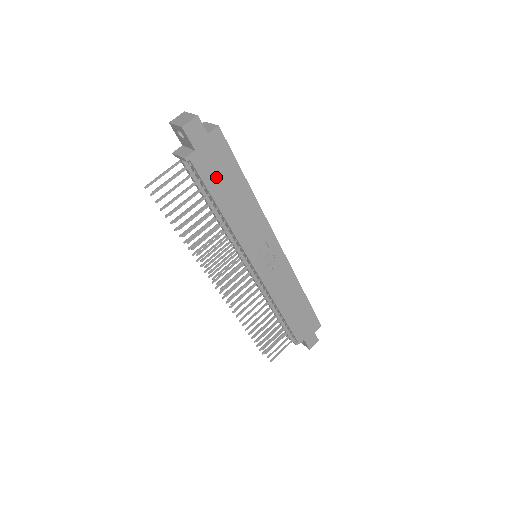
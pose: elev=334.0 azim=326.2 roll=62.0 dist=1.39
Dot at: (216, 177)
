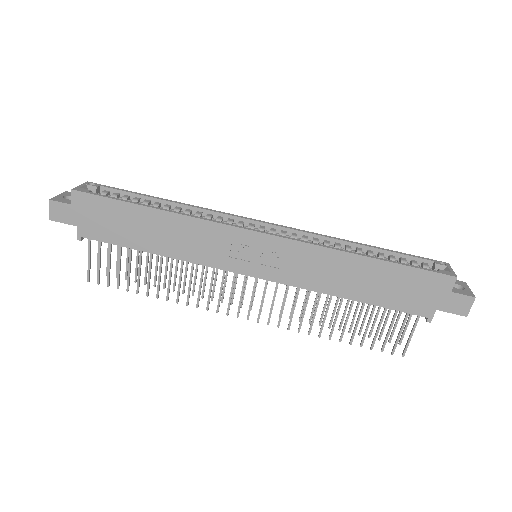
Dot at: (116, 230)
